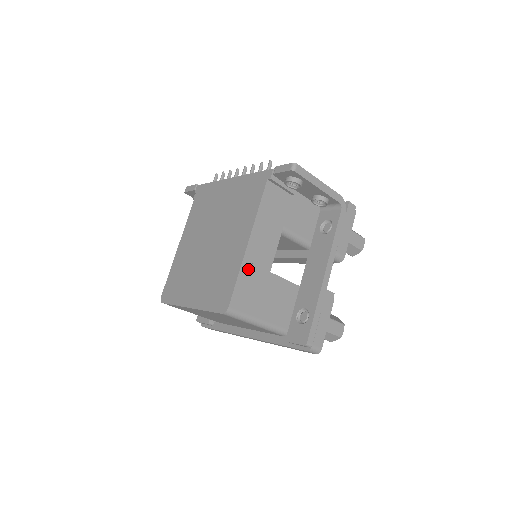
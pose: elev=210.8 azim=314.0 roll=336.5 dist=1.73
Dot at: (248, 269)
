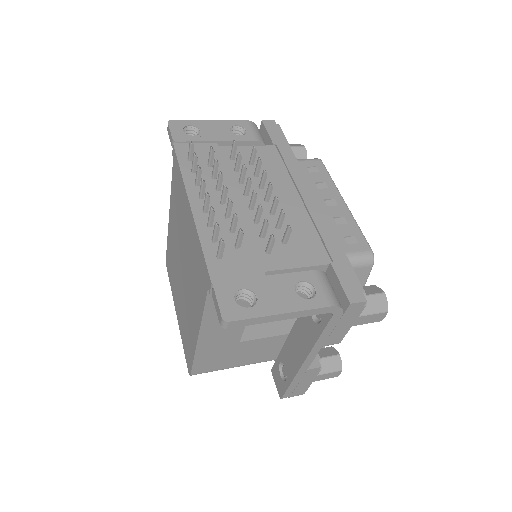
Dot at: (206, 351)
